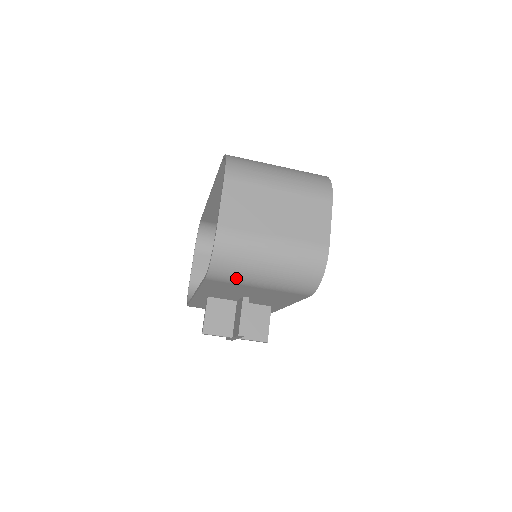
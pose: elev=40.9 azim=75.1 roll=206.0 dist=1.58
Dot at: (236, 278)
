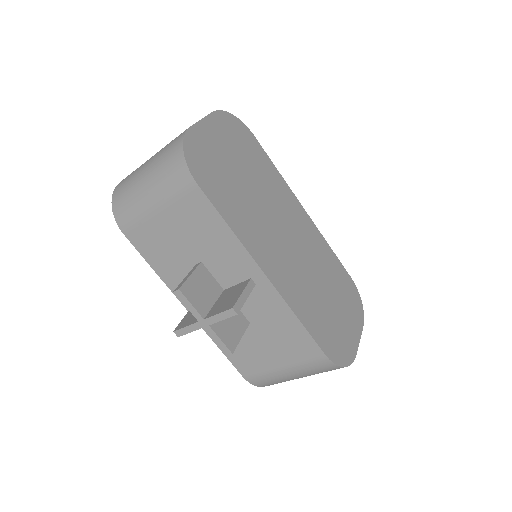
Dot at: (133, 210)
